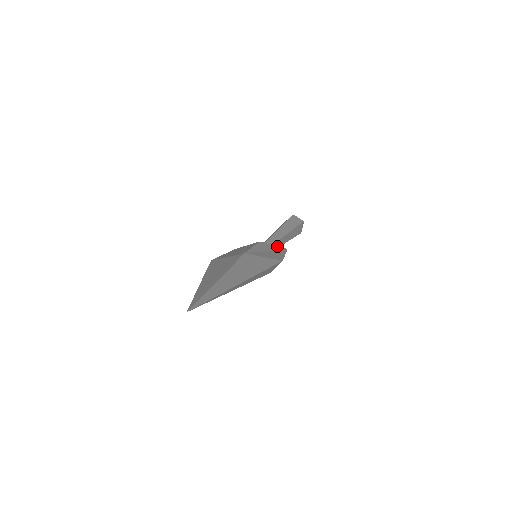
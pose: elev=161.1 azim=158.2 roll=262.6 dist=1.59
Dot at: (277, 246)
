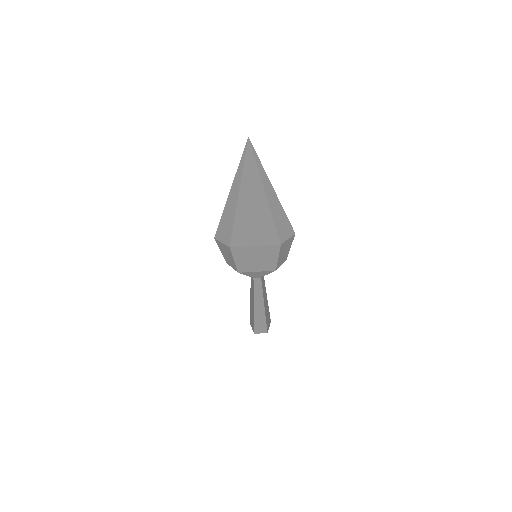
Dot at: occluded
